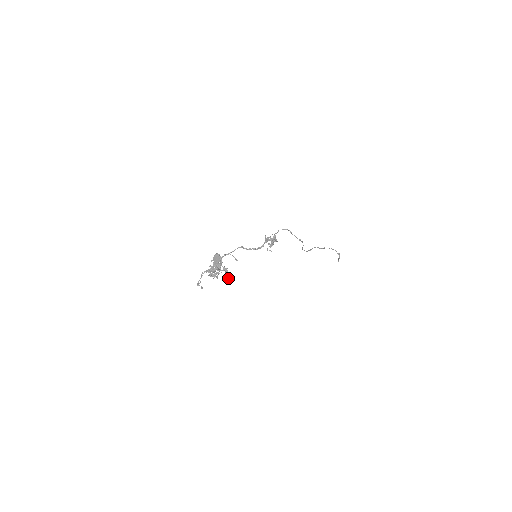
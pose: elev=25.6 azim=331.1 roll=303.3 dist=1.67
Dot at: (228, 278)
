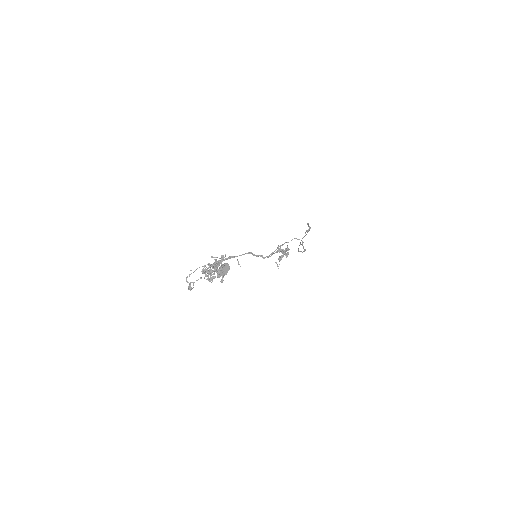
Dot at: (222, 281)
